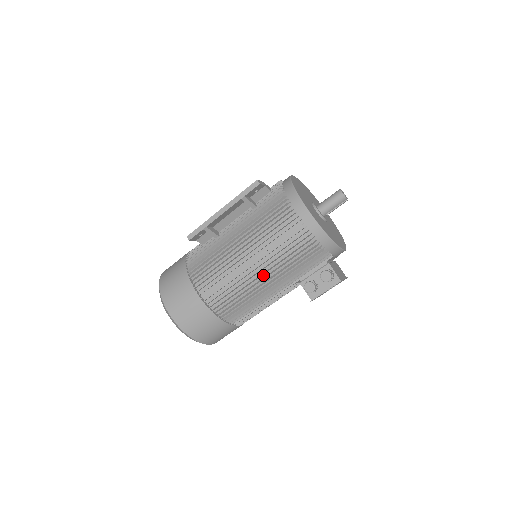
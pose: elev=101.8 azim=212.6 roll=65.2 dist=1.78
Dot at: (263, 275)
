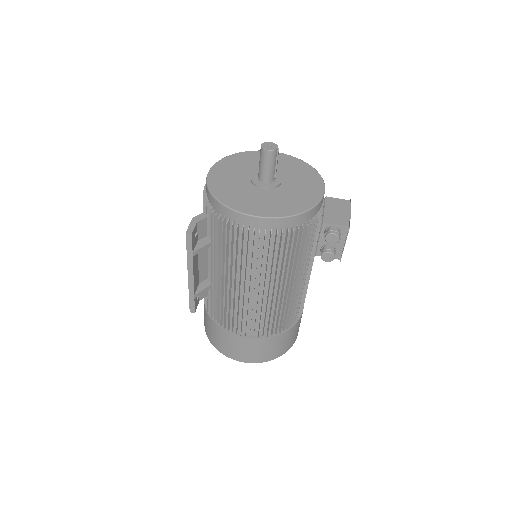
Dot at: (280, 285)
